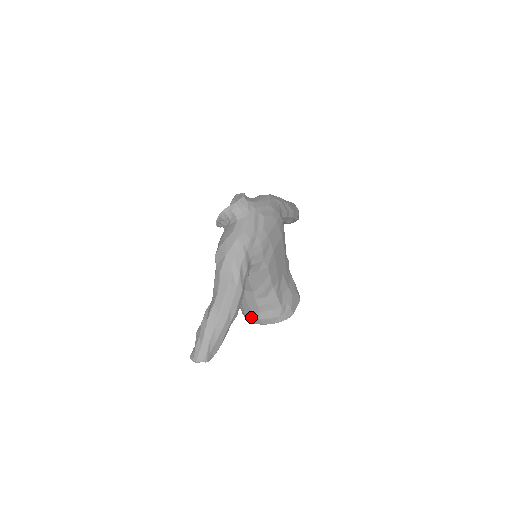
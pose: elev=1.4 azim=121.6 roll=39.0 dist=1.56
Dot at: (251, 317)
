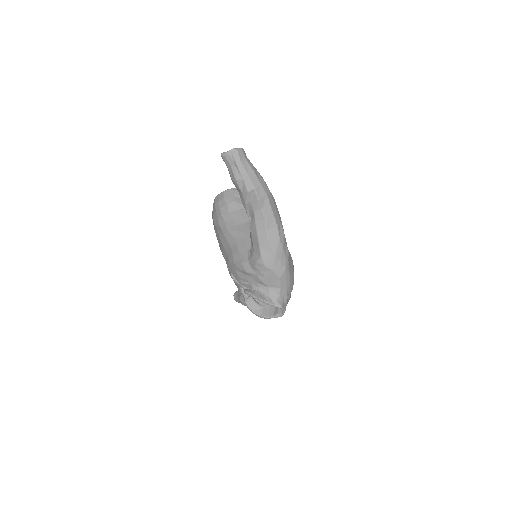
Dot at: occluded
